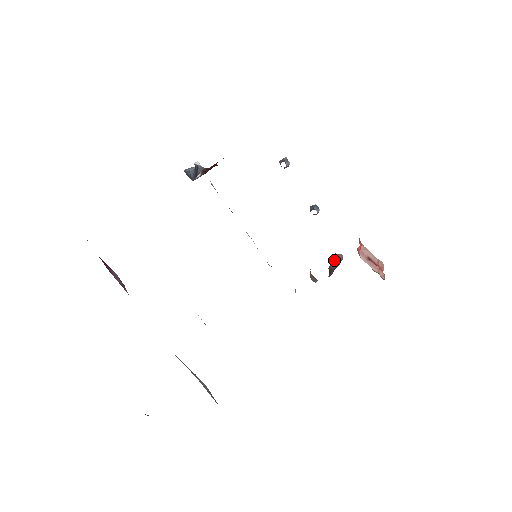
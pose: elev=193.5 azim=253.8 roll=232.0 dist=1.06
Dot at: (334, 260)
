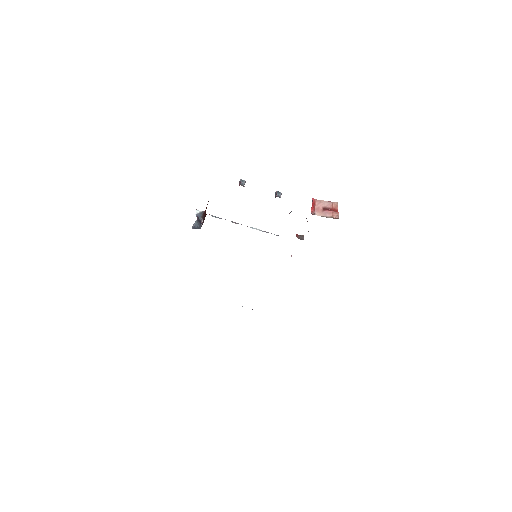
Dot at: occluded
